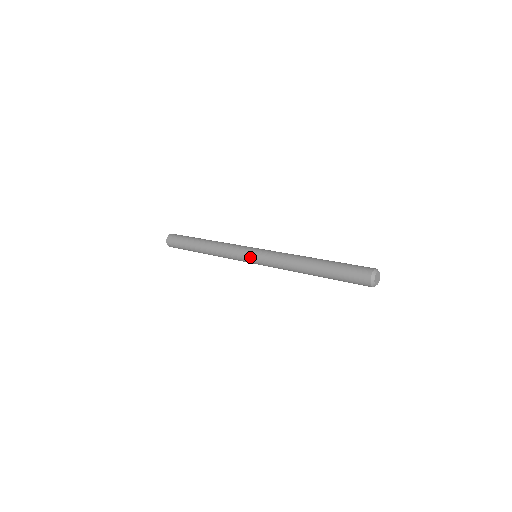
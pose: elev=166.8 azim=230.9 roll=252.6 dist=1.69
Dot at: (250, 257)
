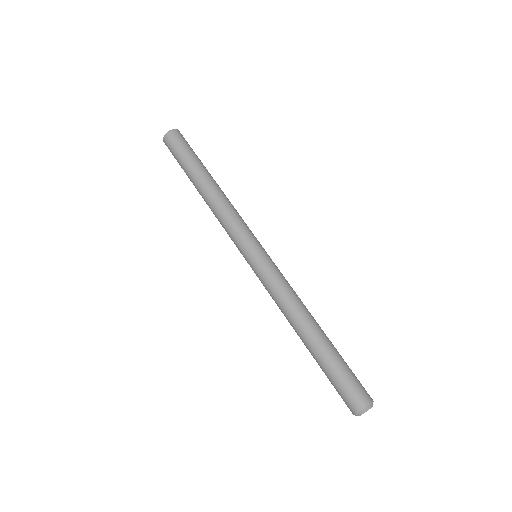
Dot at: (247, 262)
